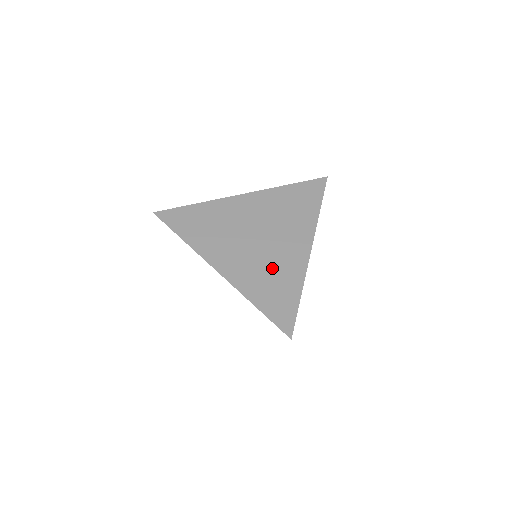
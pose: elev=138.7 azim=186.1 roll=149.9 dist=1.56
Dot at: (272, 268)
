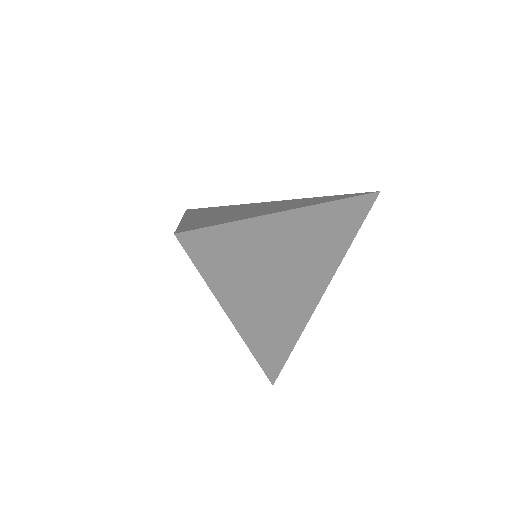
Dot at: (234, 215)
